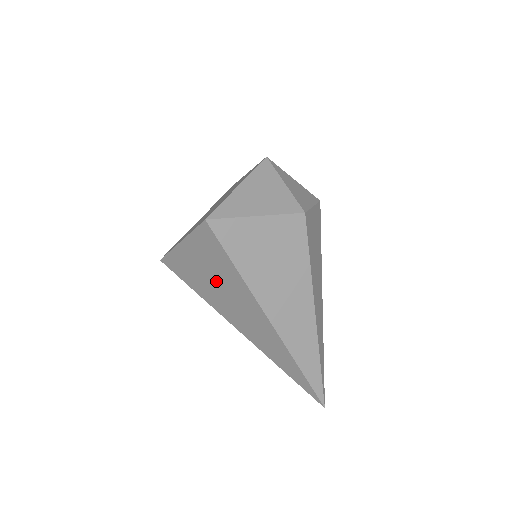
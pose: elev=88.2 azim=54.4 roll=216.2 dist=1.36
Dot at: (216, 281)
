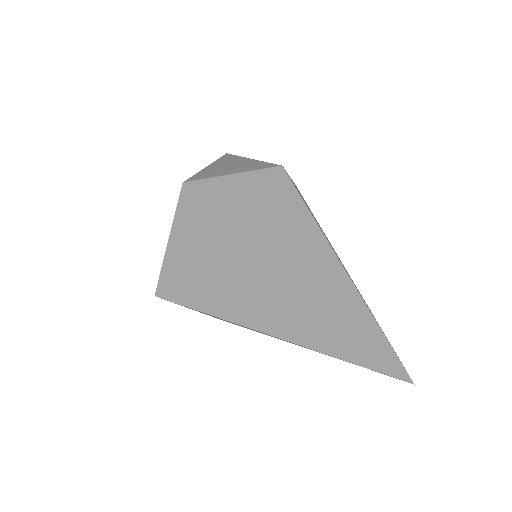
Dot at: (220, 270)
